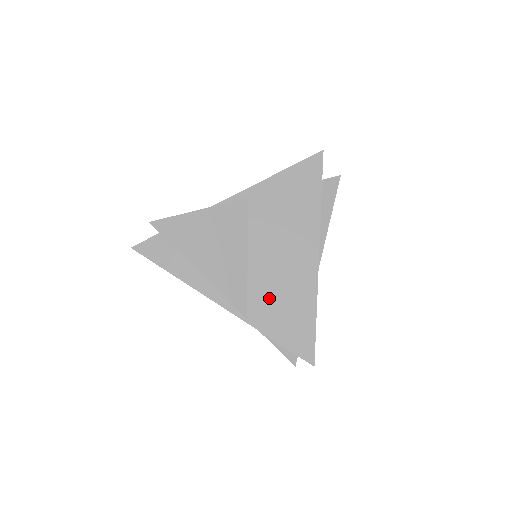
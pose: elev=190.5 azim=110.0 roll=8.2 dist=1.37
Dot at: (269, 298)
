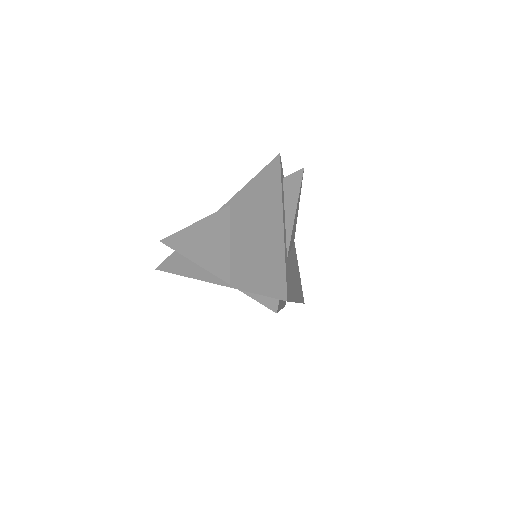
Dot at: (246, 262)
